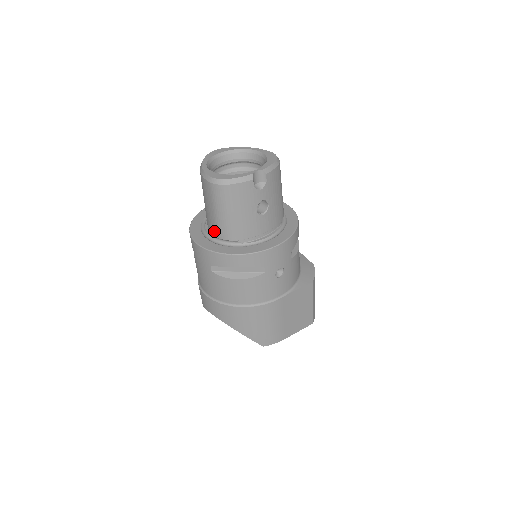
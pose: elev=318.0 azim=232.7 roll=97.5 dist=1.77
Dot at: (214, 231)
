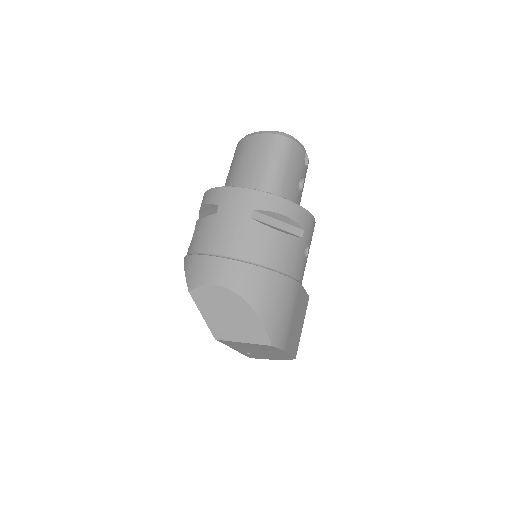
Dot at: (257, 185)
